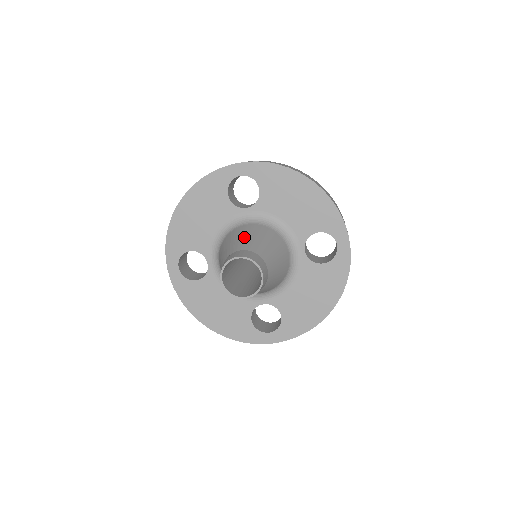
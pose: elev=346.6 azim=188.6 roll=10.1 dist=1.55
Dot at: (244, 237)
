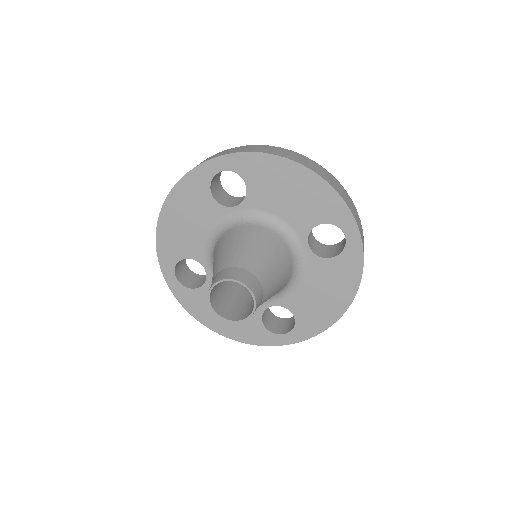
Dot at: (233, 247)
